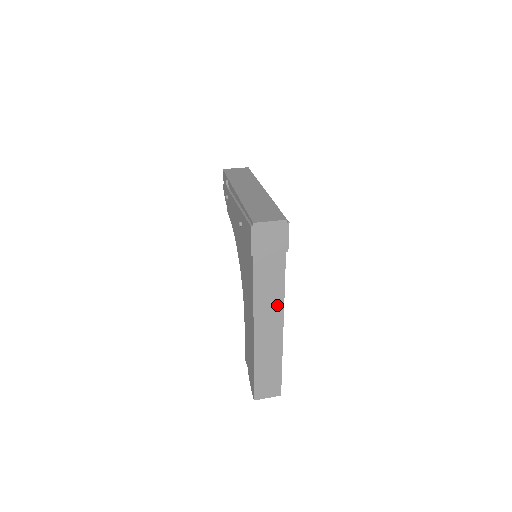
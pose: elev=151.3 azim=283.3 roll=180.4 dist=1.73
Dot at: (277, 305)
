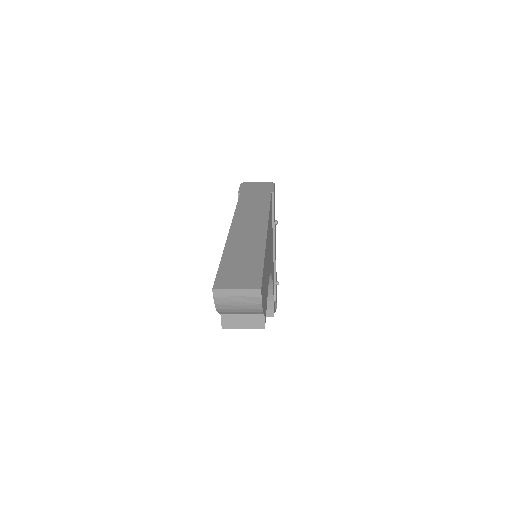
Dot at: (261, 215)
